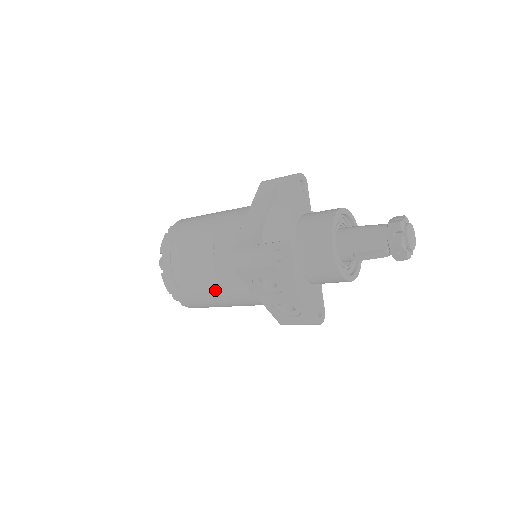
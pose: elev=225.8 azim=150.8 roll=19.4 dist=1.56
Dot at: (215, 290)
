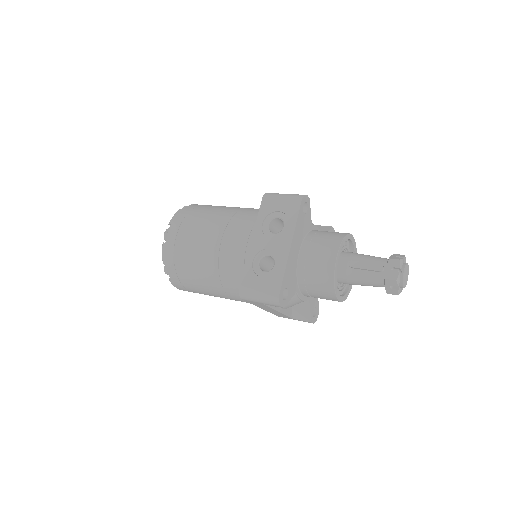
Dot at: (217, 228)
